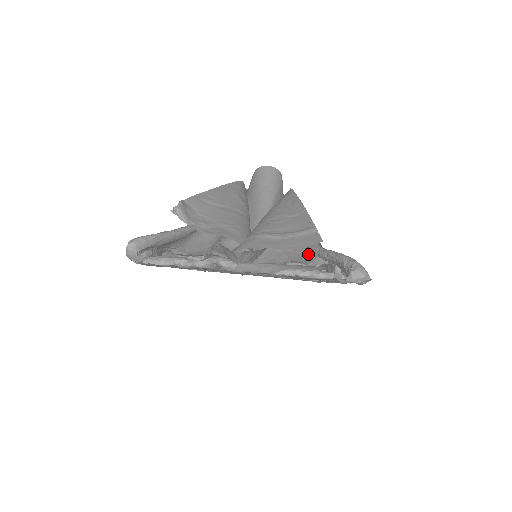
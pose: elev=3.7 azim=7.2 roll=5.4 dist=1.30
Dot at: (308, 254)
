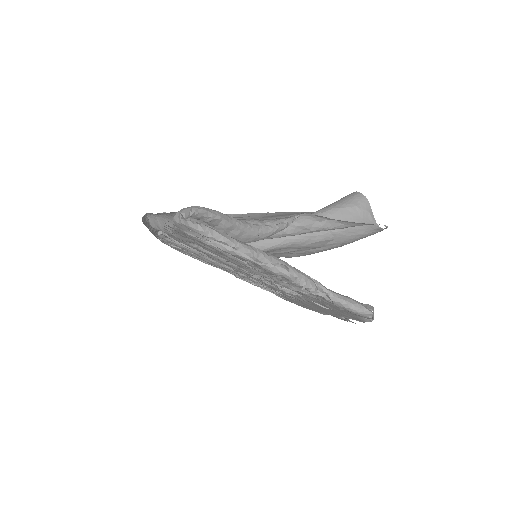
Dot at: (297, 256)
